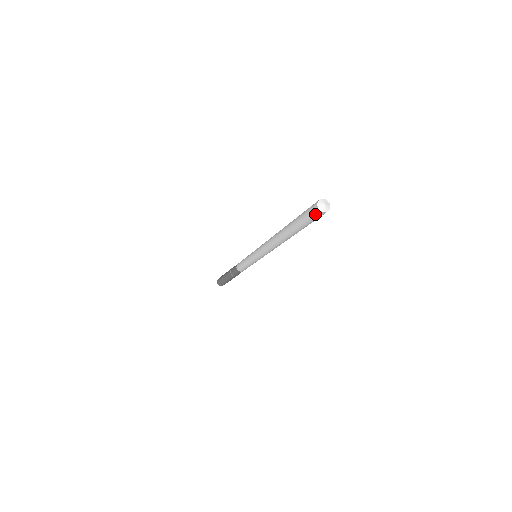
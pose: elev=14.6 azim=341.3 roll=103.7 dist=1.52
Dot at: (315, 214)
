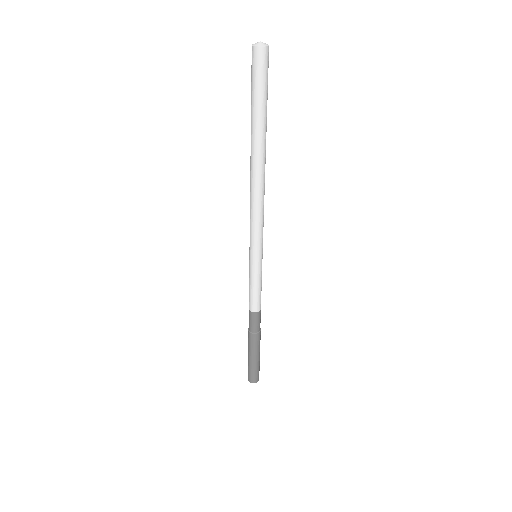
Dot at: (253, 61)
